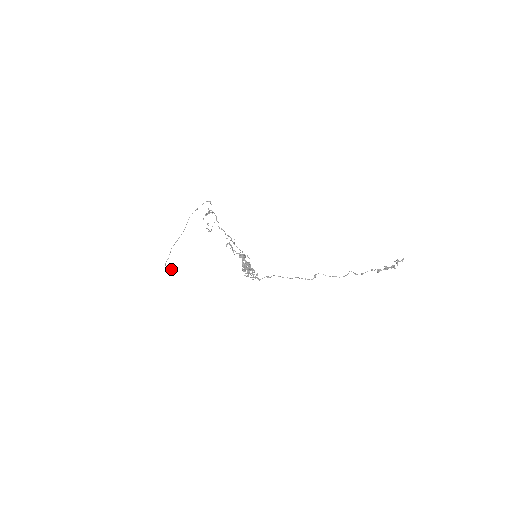
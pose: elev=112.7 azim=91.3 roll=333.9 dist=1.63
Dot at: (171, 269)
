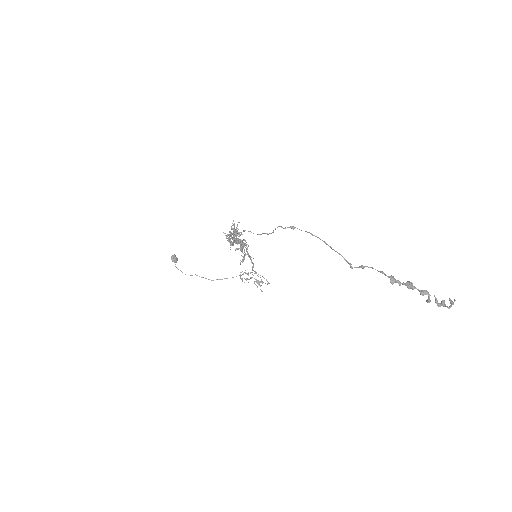
Dot at: (176, 259)
